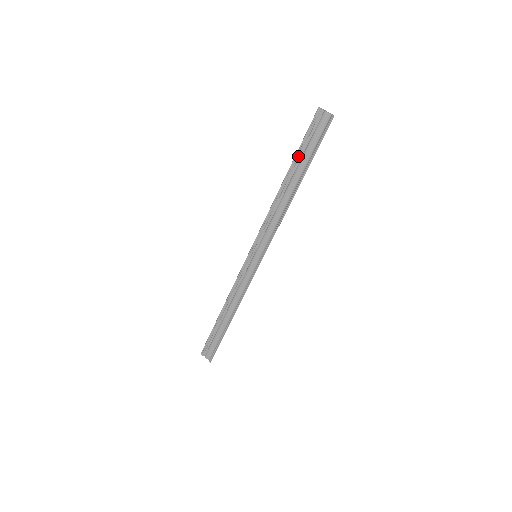
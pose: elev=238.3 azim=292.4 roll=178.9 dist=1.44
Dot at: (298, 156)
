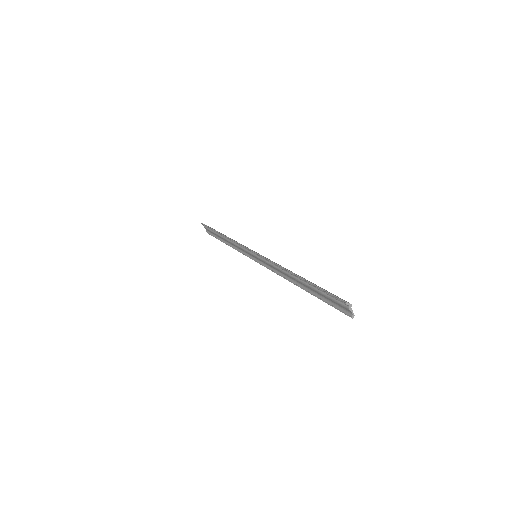
Dot at: (312, 286)
